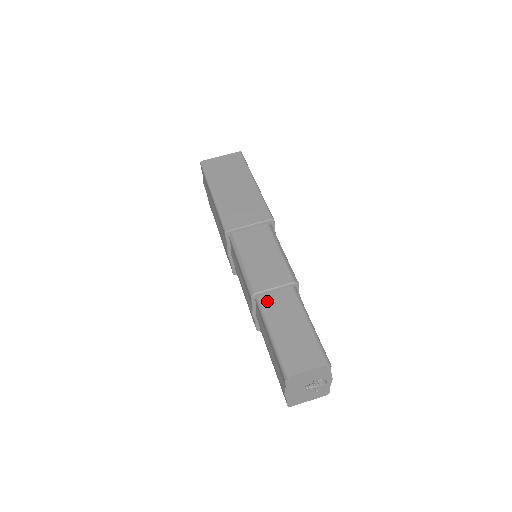
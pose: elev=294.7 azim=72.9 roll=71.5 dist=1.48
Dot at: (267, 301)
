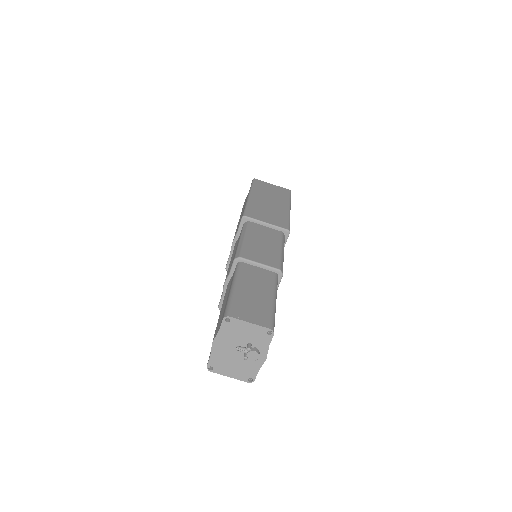
Dot at: (247, 268)
